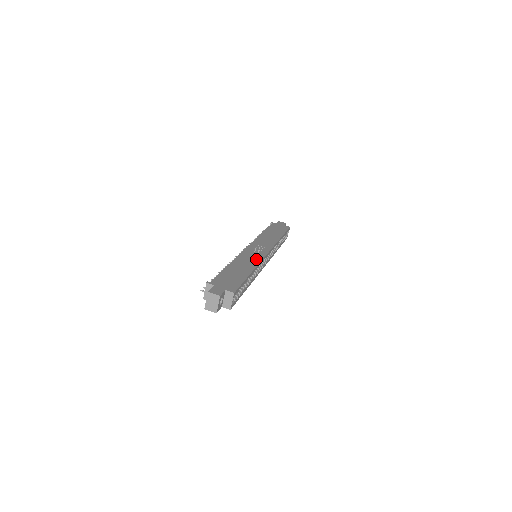
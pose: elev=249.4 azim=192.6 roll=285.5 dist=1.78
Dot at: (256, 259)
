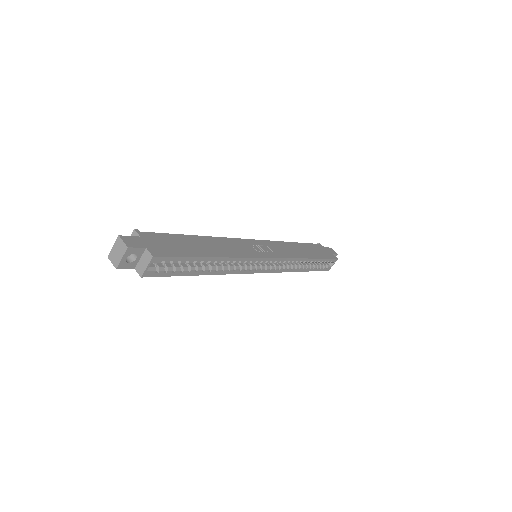
Dot at: (243, 252)
